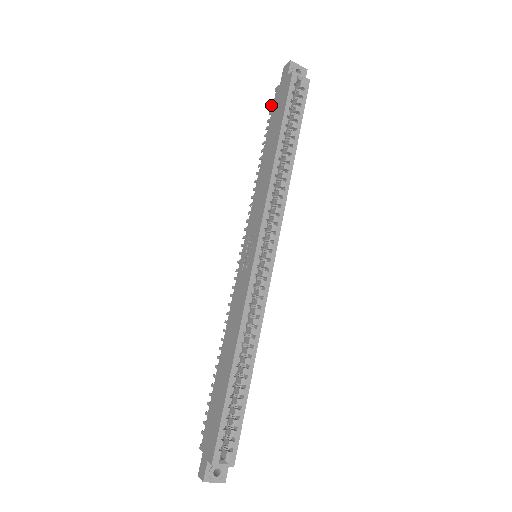
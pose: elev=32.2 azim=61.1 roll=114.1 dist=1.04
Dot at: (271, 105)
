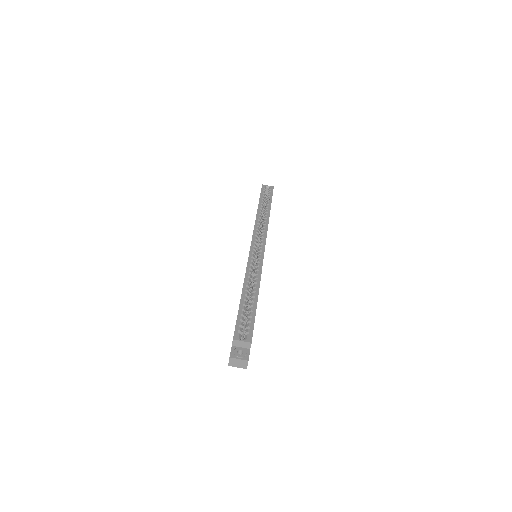
Dot at: occluded
